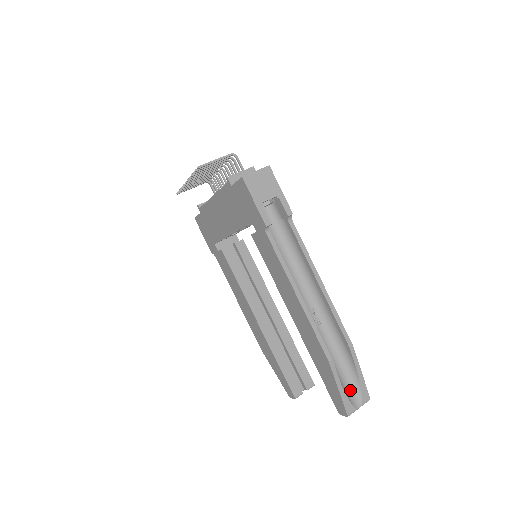
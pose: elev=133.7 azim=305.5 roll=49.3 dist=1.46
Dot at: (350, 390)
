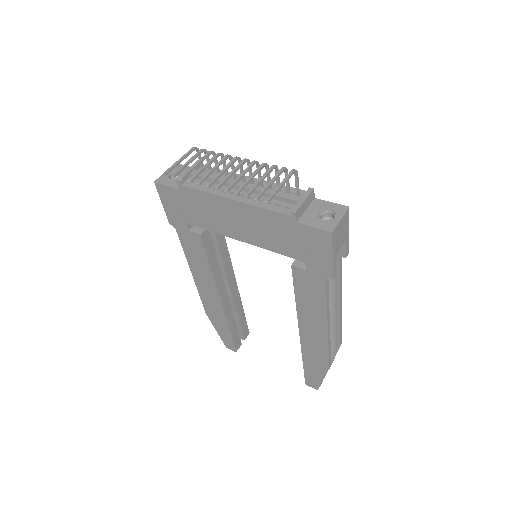
Dot at: occluded
